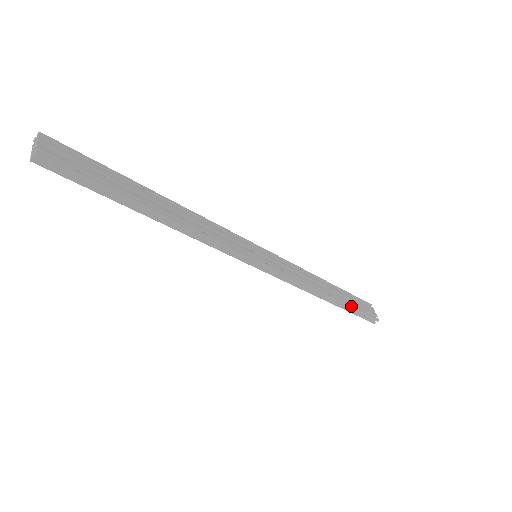
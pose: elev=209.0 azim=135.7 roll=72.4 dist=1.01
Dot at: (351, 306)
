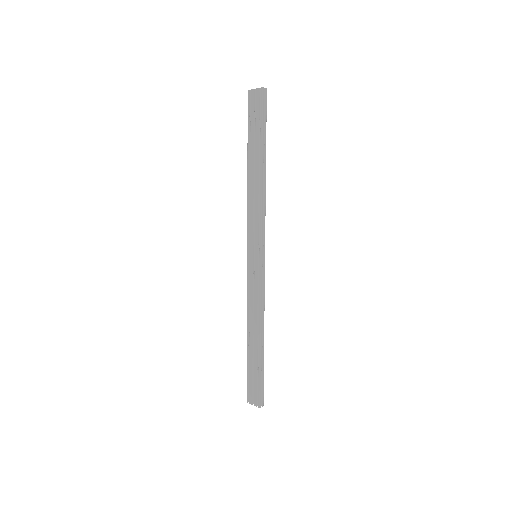
Dot at: (263, 364)
